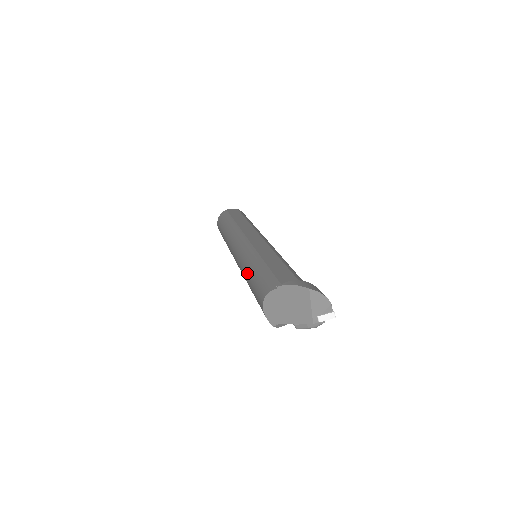
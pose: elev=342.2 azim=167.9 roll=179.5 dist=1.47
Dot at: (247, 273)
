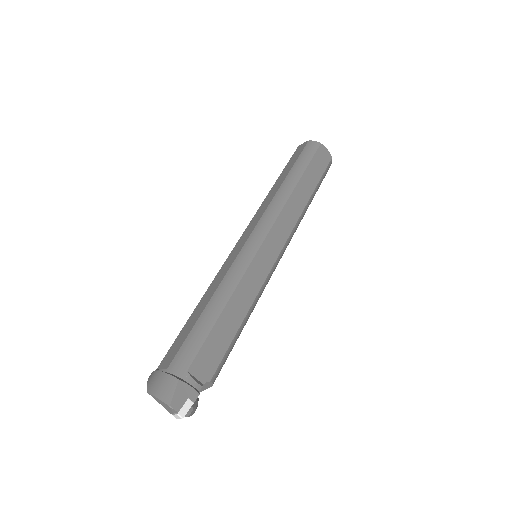
Dot at: occluded
